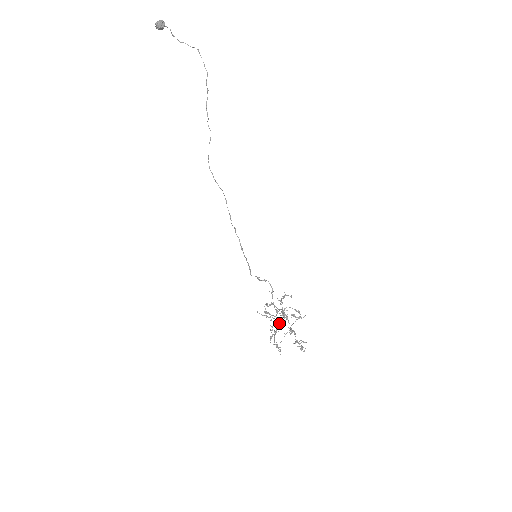
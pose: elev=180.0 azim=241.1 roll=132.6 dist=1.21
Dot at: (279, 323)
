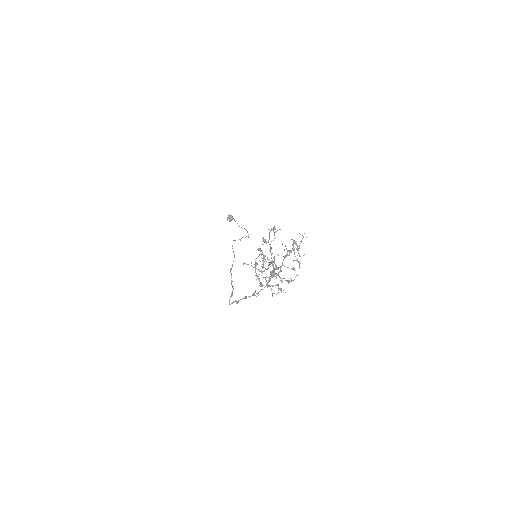
Dot at: (268, 265)
